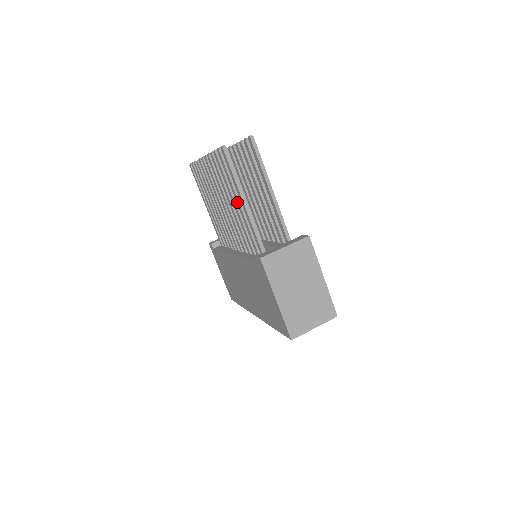
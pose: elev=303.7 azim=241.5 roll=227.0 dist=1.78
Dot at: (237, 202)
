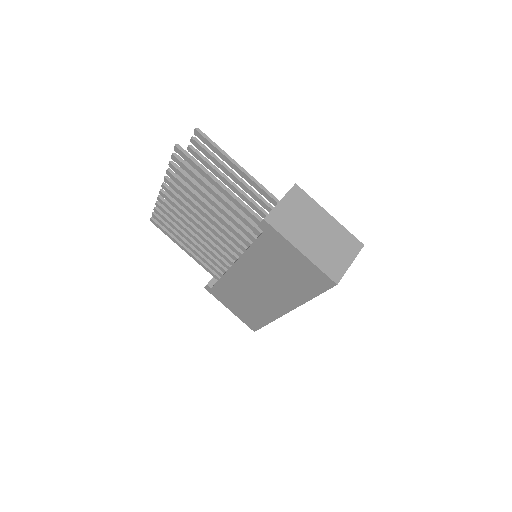
Dot at: (213, 194)
